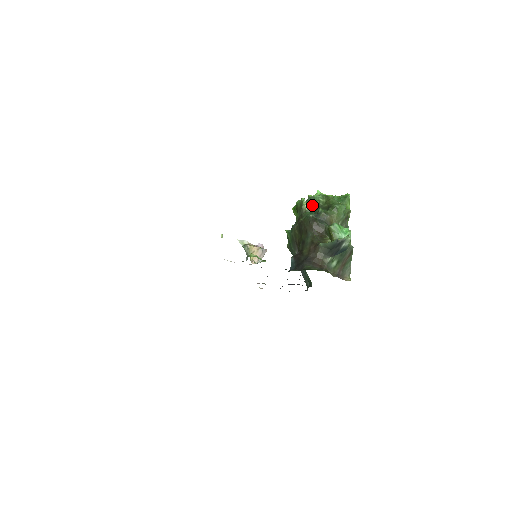
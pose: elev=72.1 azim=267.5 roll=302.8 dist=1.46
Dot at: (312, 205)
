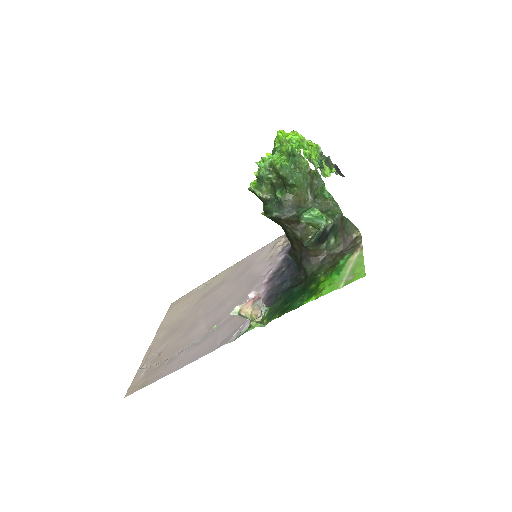
Dot at: (266, 186)
